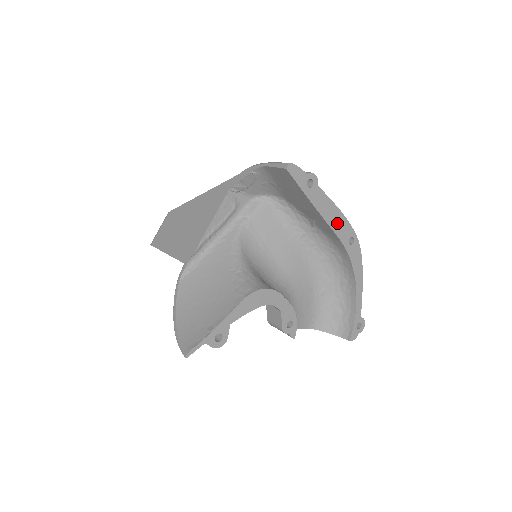
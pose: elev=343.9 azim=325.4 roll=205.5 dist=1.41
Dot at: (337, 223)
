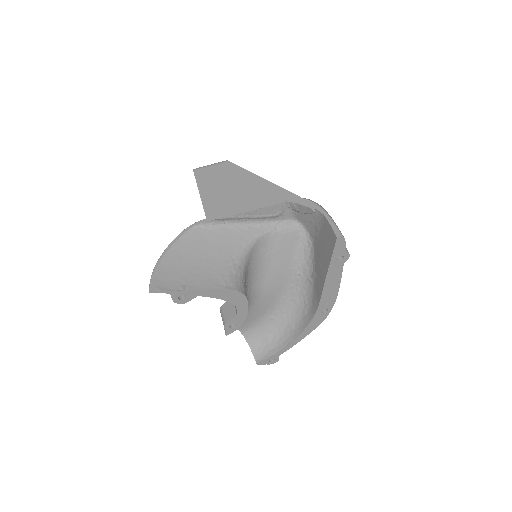
Dot at: (329, 294)
